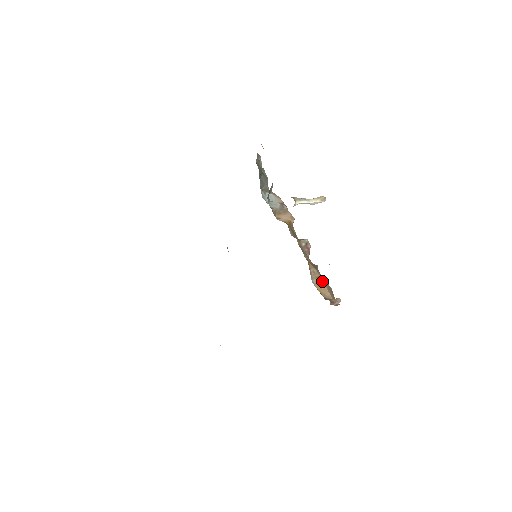
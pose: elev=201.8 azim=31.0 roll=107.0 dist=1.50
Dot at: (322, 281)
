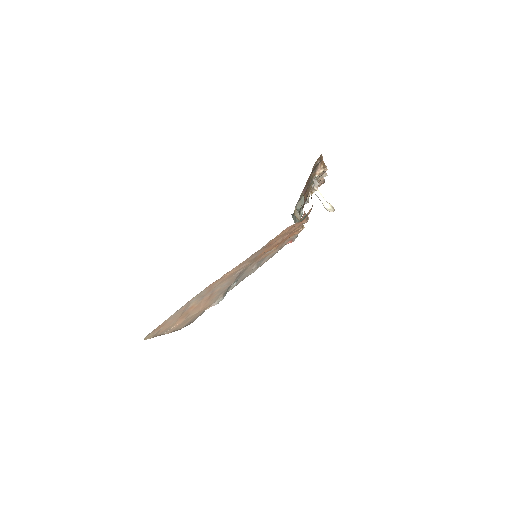
Dot at: occluded
